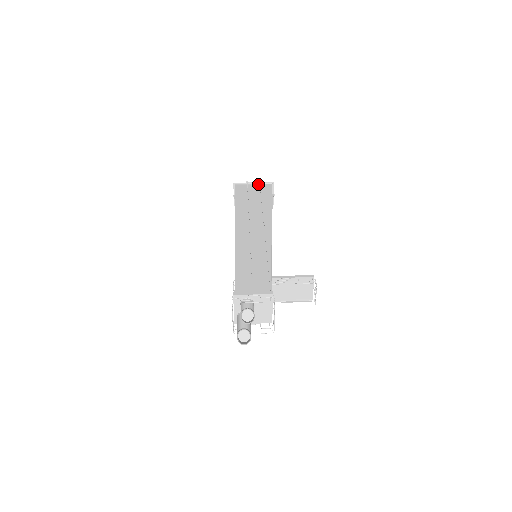
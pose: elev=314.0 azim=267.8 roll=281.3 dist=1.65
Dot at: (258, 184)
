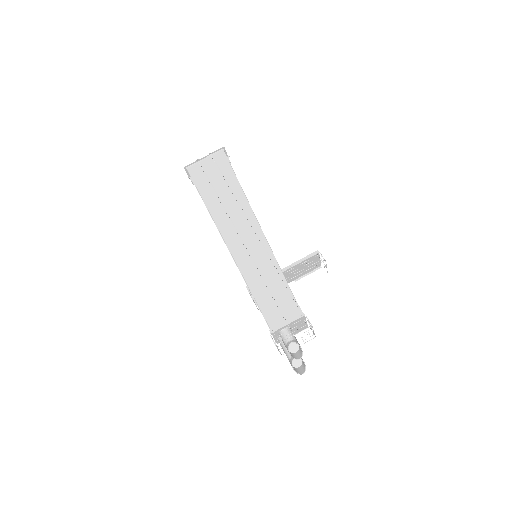
Dot at: (209, 157)
